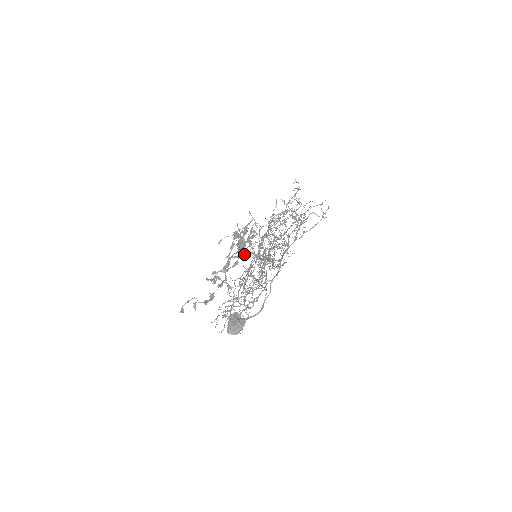
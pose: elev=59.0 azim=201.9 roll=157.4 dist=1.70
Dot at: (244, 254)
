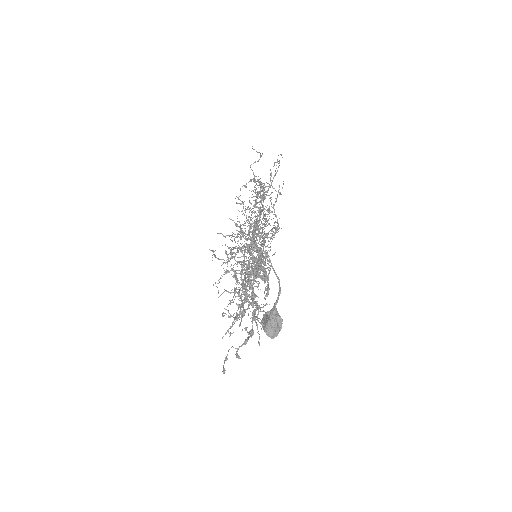
Dot at: (267, 276)
